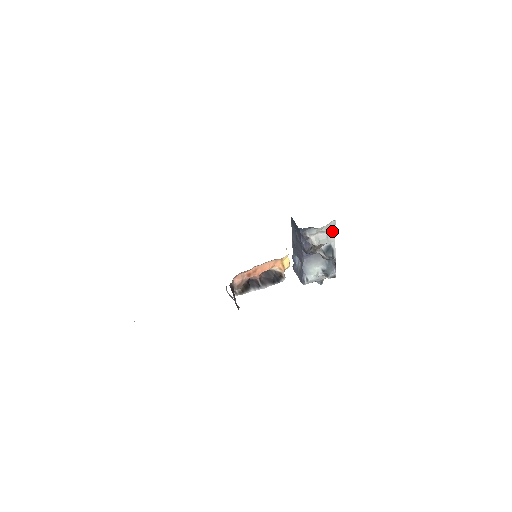
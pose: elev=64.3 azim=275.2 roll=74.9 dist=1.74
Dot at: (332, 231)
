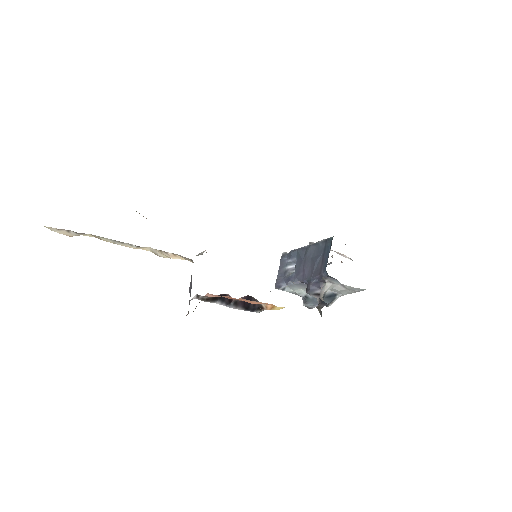
Dot at: (353, 291)
